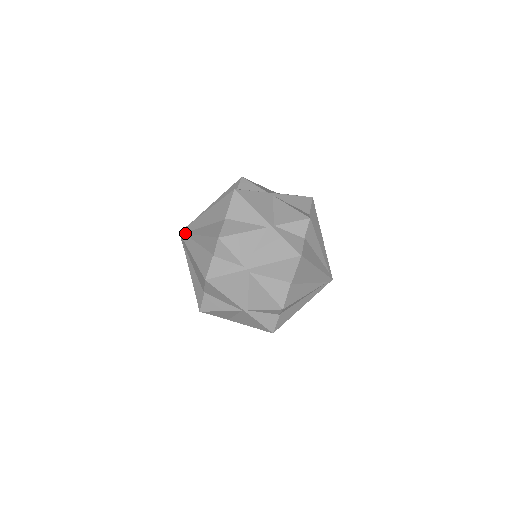
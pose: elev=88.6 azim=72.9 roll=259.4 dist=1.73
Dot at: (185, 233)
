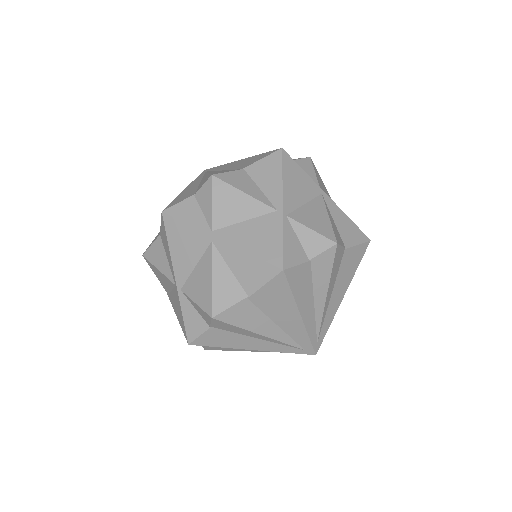
Dot at: (206, 171)
